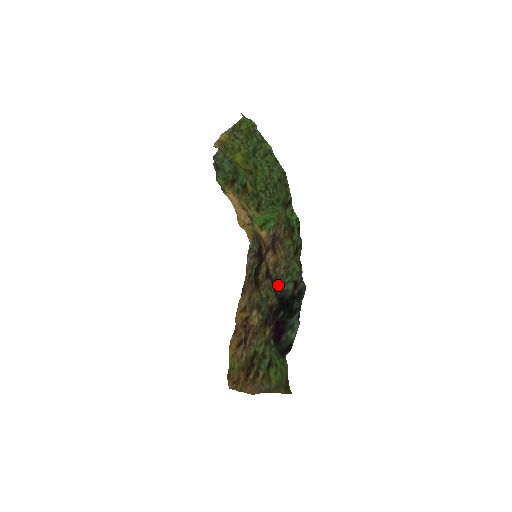
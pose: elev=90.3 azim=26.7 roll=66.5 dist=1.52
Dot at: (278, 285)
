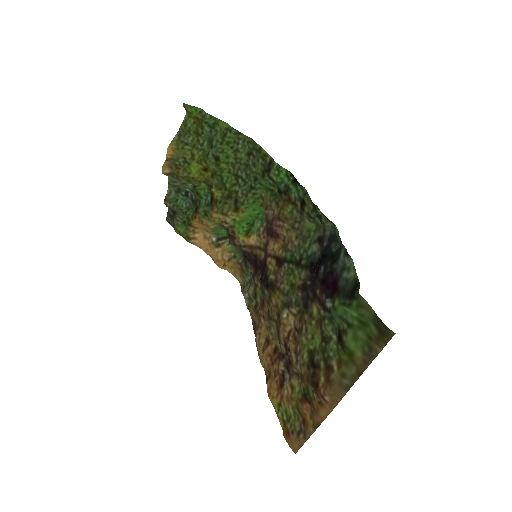
Dot at: (299, 258)
